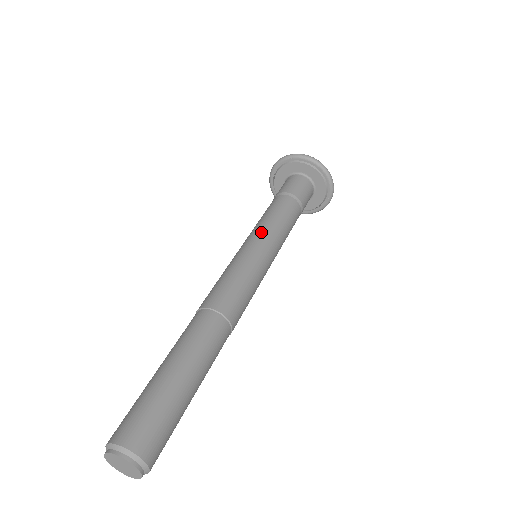
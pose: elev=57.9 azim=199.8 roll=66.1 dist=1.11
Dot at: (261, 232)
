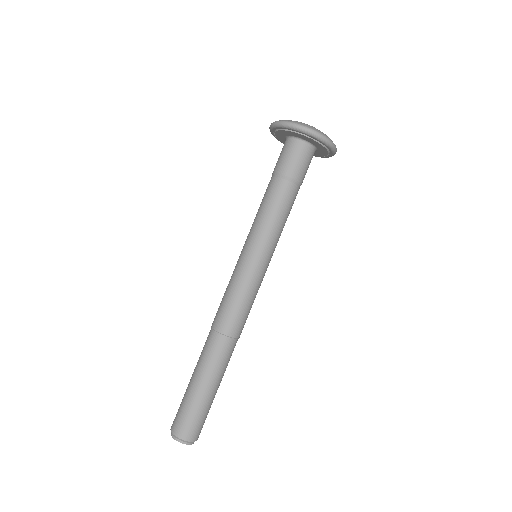
Dot at: (259, 241)
